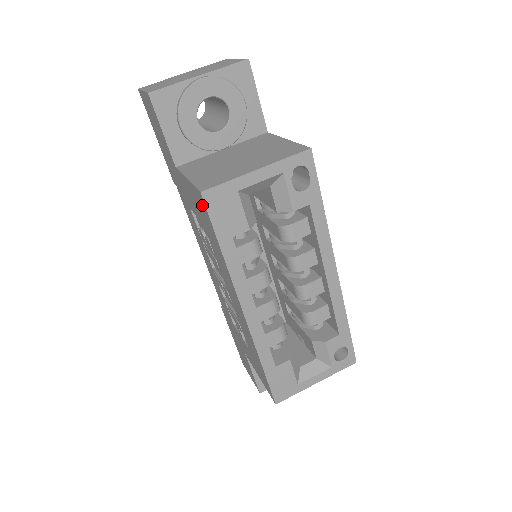
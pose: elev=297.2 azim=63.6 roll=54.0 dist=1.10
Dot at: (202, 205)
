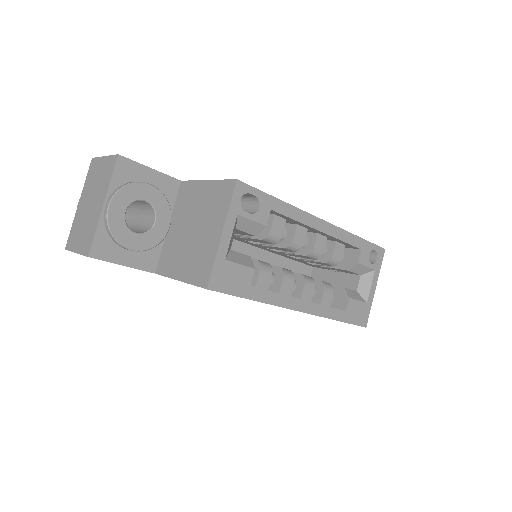
Dot at: occluded
